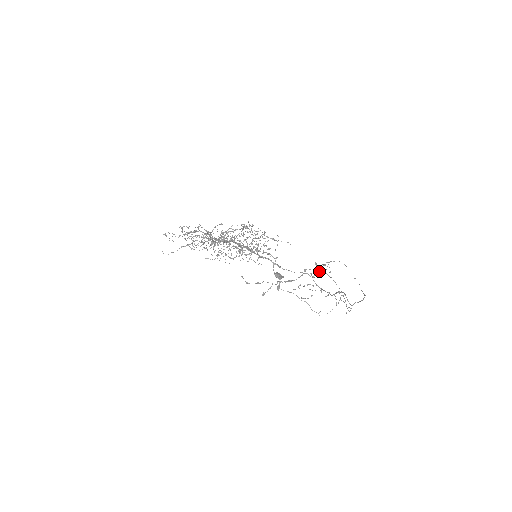
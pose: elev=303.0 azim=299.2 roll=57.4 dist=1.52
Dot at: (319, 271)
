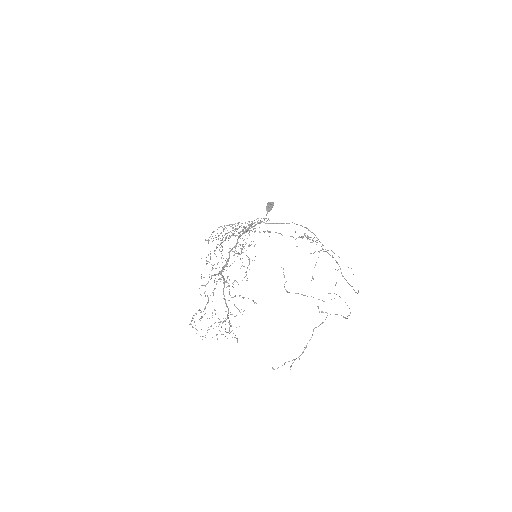
Dot at: occluded
